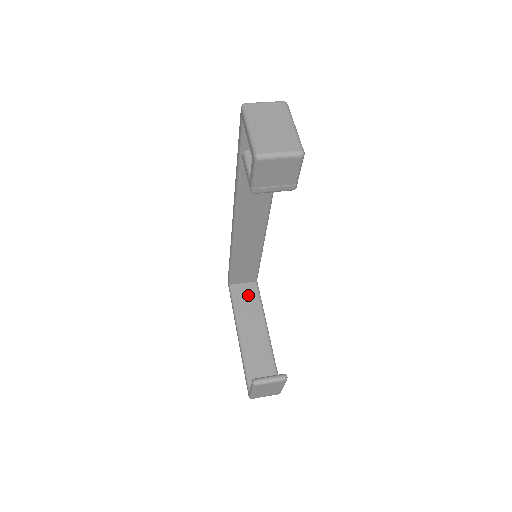
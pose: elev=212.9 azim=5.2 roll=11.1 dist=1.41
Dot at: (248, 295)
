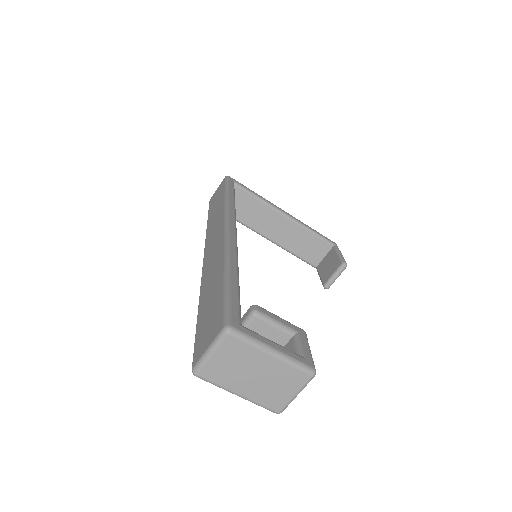
Dot at: (241, 203)
